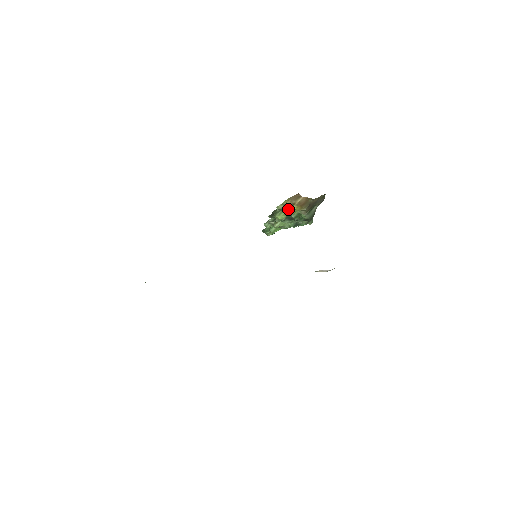
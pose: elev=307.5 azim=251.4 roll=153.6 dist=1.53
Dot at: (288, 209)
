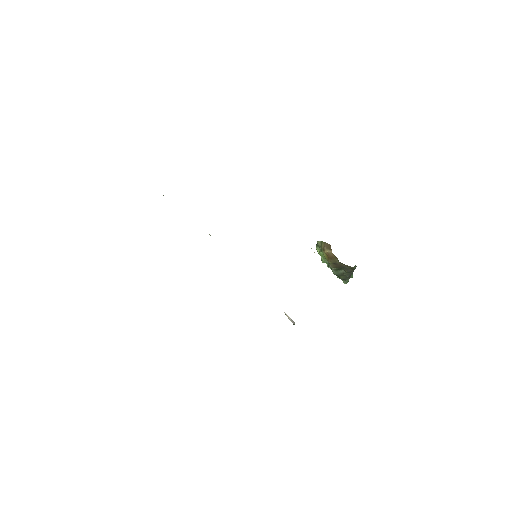
Dot at: (322, 250)
